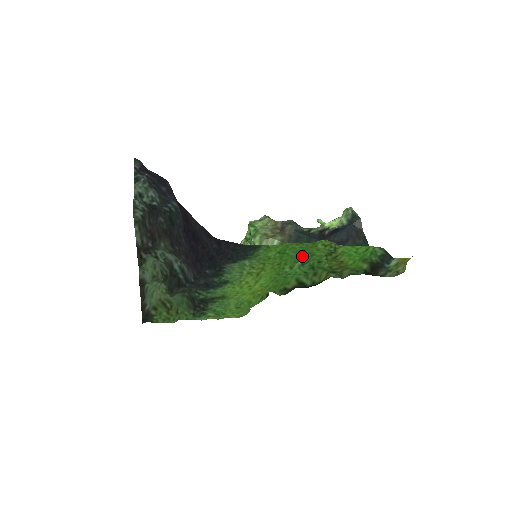
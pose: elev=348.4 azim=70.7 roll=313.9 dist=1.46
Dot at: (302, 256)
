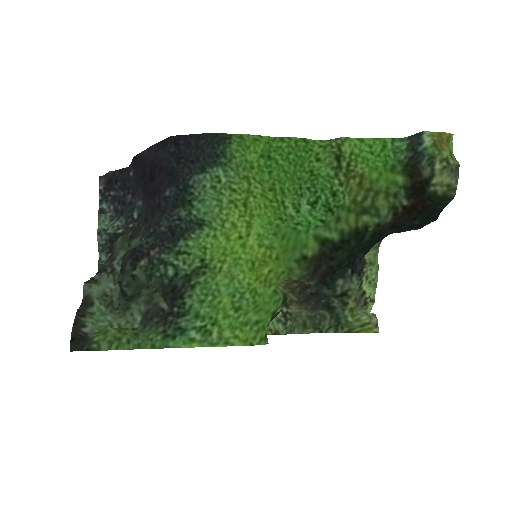
Dot at: (303, 183)
